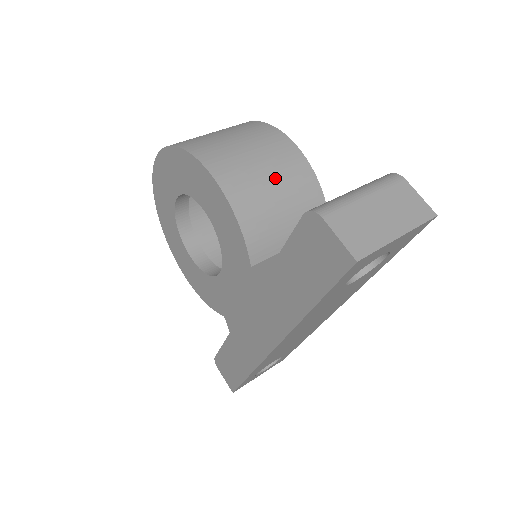
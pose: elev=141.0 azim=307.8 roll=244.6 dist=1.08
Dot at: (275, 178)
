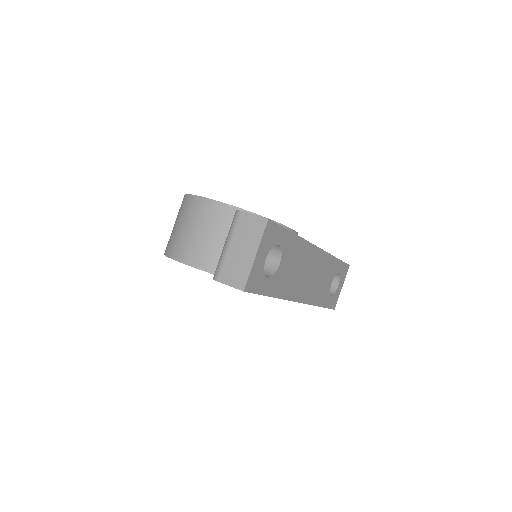
Dot at: (212, 232)
